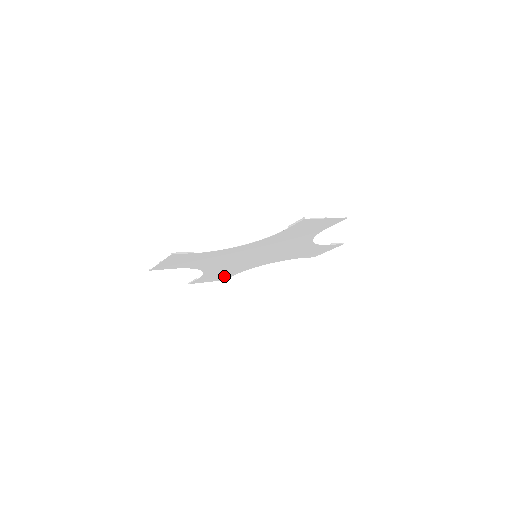
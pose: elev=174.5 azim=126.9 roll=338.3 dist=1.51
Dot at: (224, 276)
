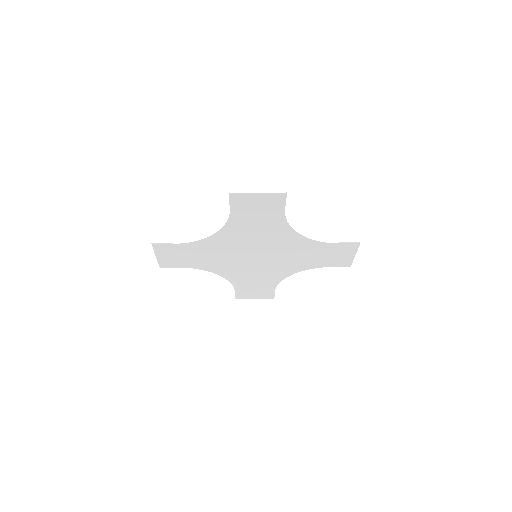
Dot at: (264, 290)
